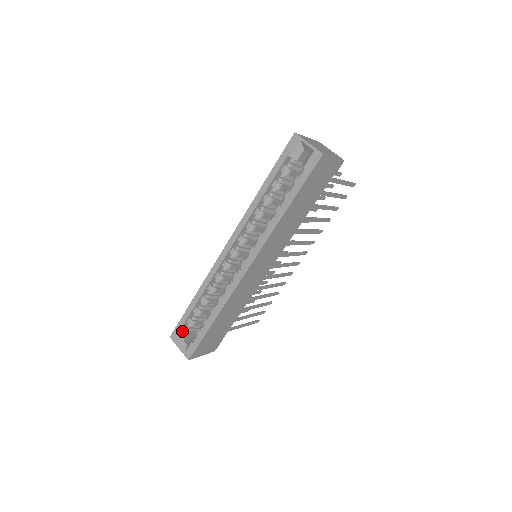
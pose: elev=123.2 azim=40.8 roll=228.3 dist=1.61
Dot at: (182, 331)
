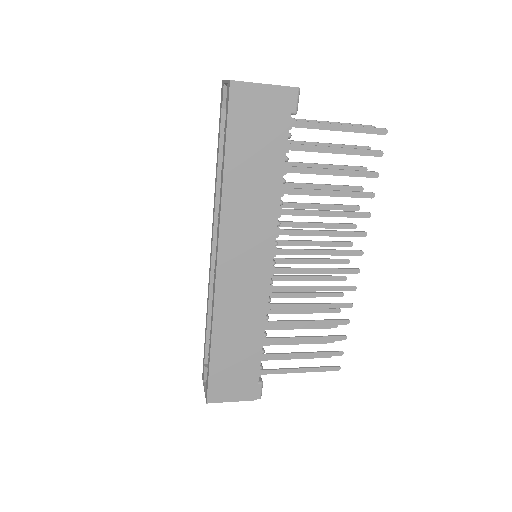
Dot at: (205, 367)
